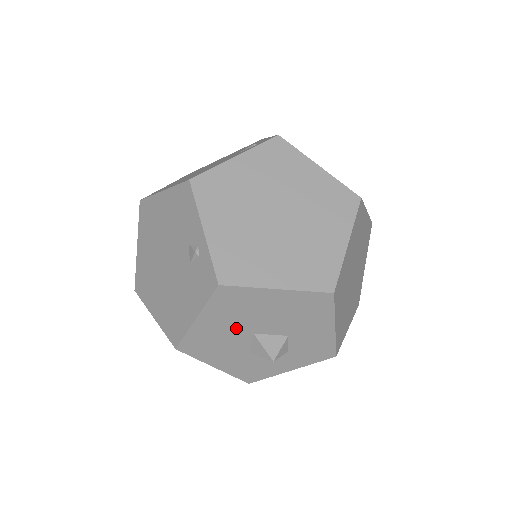
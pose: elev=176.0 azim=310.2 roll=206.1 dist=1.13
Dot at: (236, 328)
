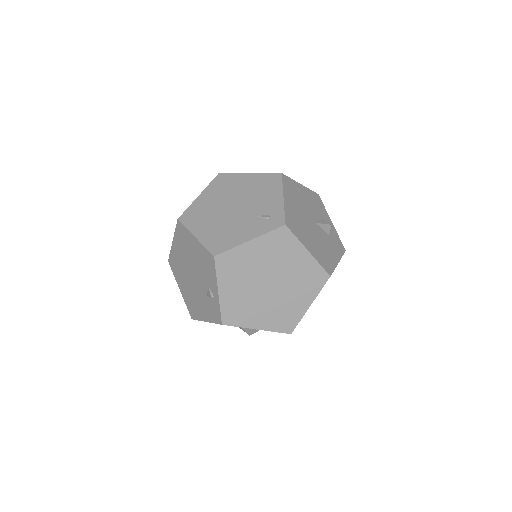
Dot at: occluded
